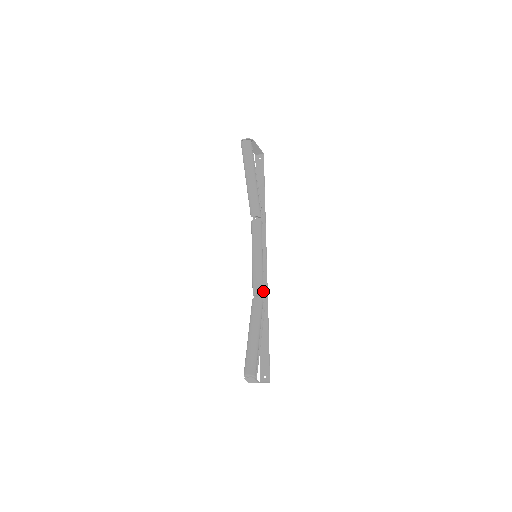
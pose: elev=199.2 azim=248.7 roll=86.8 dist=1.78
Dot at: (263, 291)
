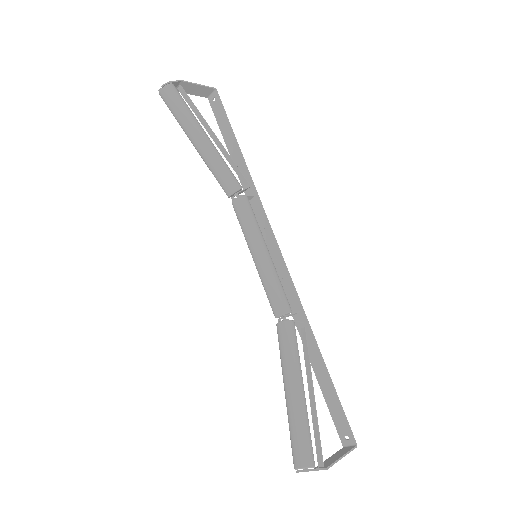
Dot at: (288, 306)
